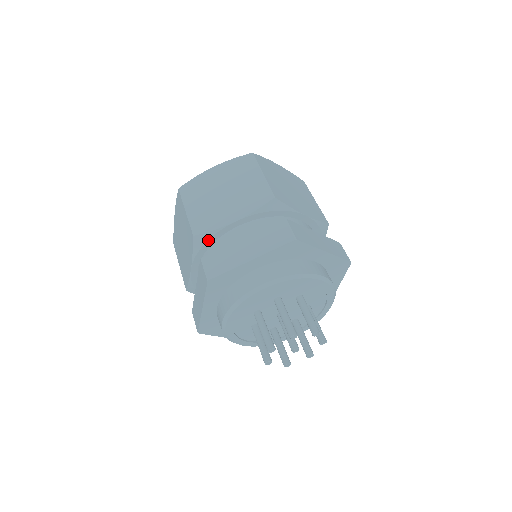
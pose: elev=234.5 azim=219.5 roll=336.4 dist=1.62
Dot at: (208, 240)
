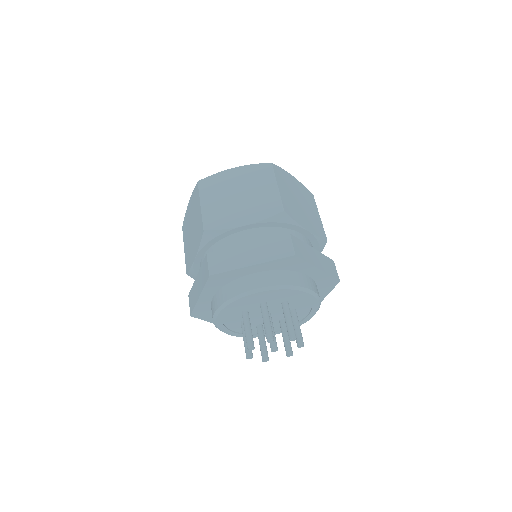
Dot at: (195, 274)
